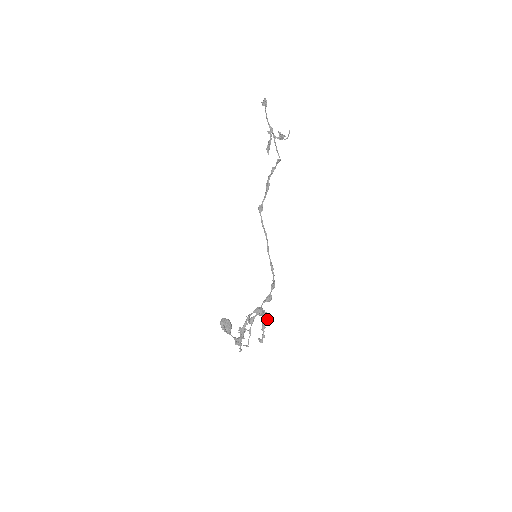
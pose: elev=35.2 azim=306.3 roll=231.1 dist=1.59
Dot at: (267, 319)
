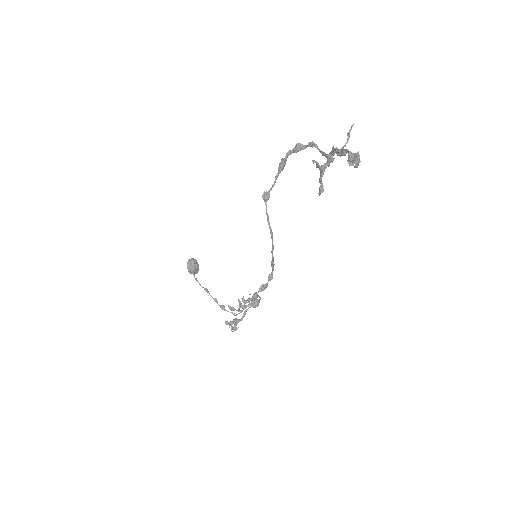
Dot at: occluded
